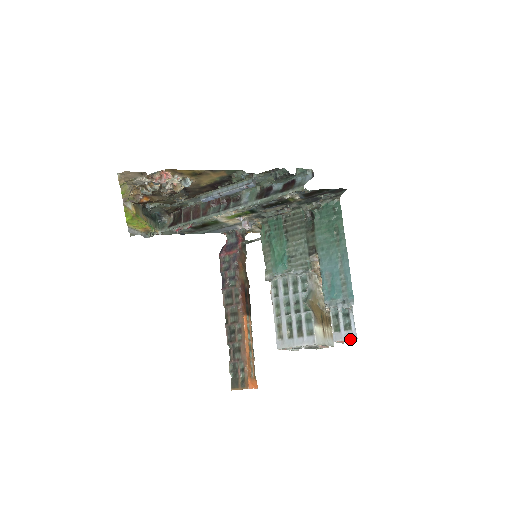
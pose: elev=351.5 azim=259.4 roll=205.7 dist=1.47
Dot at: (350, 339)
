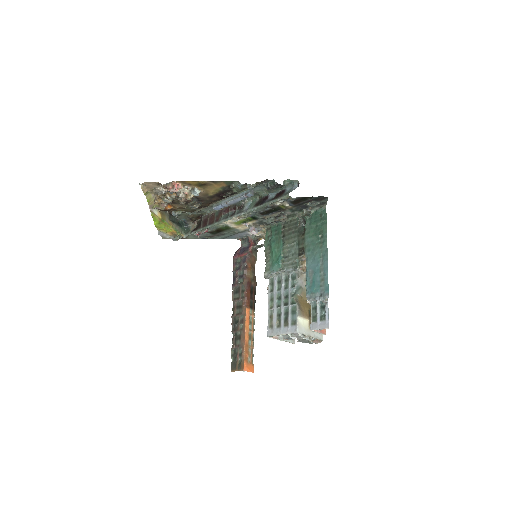
Dot at: (323, 328)
